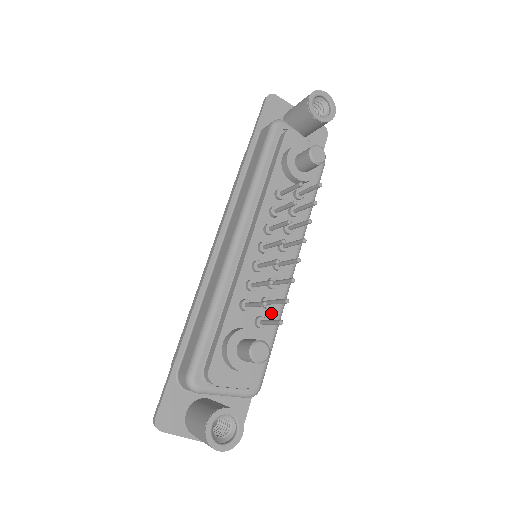
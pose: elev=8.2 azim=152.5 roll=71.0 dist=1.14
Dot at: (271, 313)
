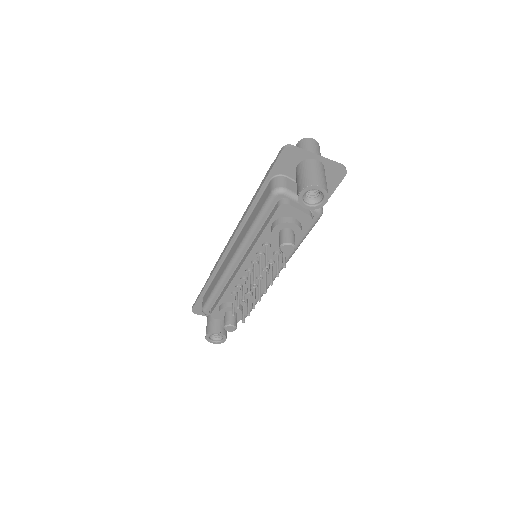
Dot at: occluded
